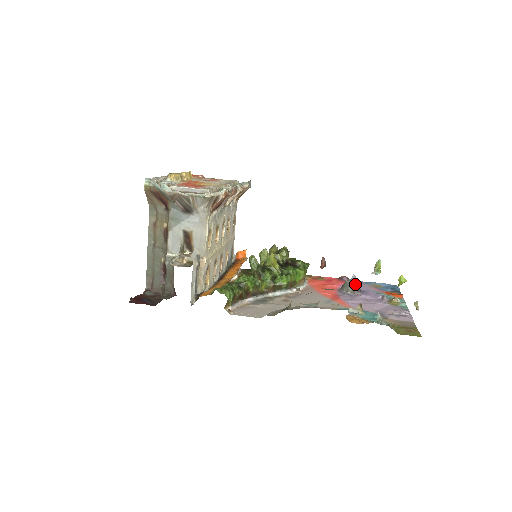
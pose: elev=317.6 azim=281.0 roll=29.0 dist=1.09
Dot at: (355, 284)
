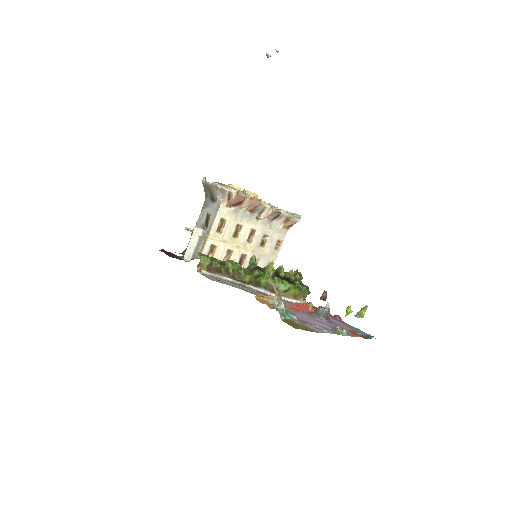
Dot at: (323, 310)
